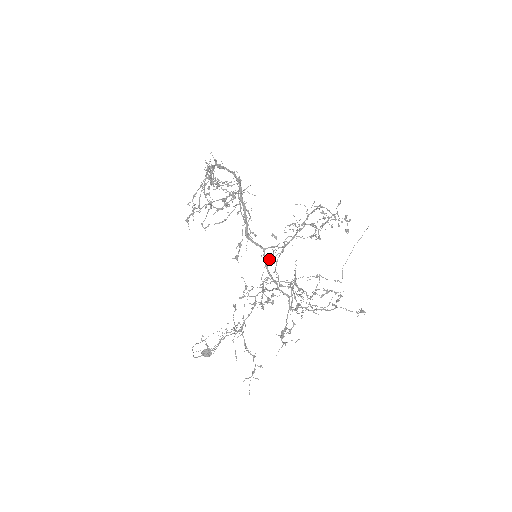
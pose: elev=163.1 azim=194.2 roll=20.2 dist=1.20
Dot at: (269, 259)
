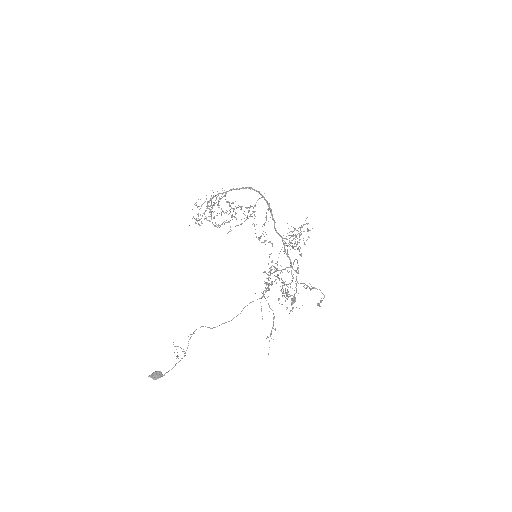
Dot at: (287, 245)
